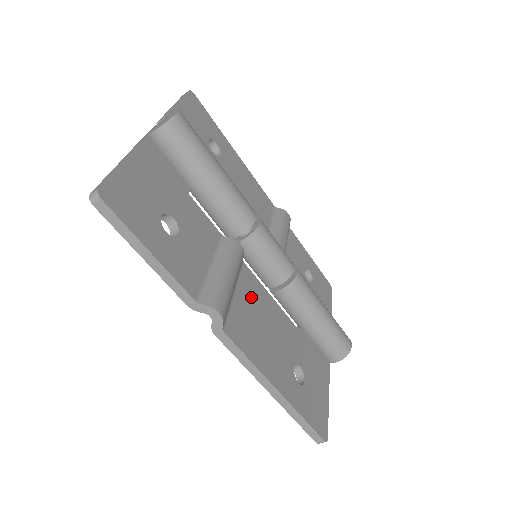
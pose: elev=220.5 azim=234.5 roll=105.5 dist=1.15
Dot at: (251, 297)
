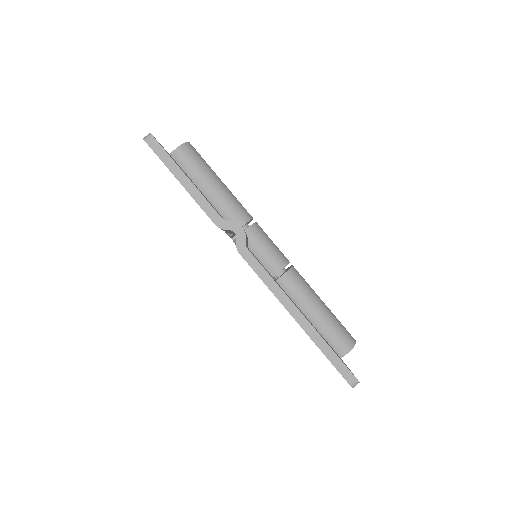
Dot at: occluded
